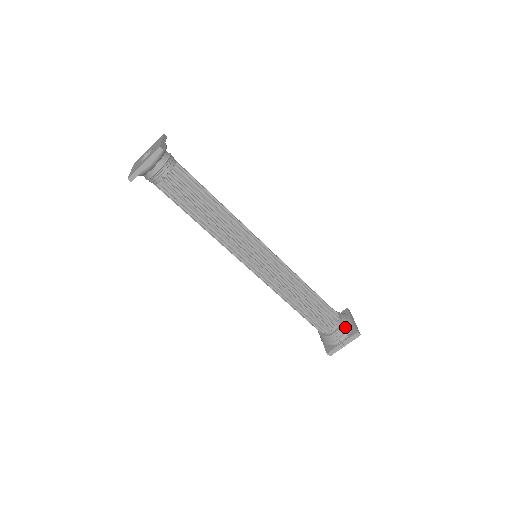
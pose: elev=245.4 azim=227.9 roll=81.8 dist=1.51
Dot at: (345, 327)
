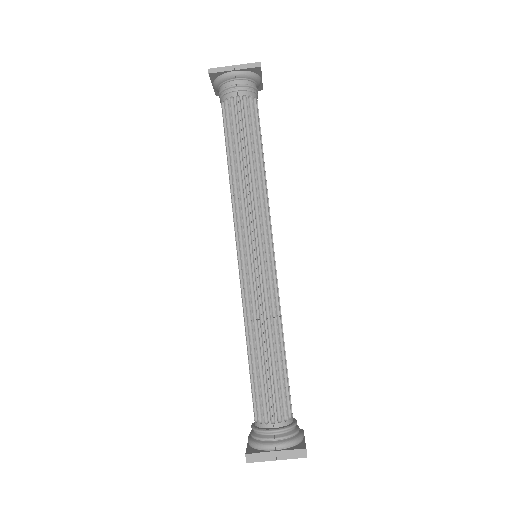
Dot at: (293, 433)
